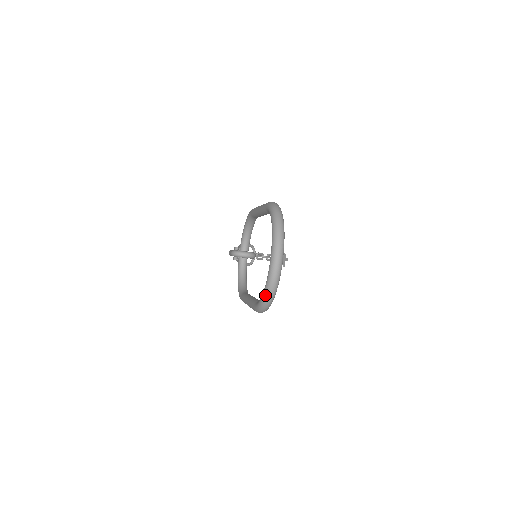
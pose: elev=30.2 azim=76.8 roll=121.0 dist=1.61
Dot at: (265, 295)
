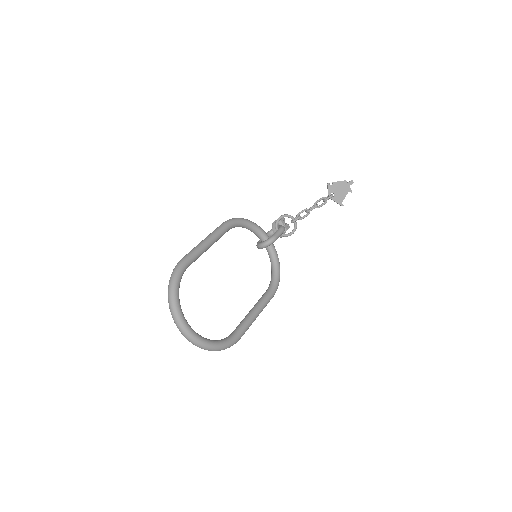
Dot at: occluded
